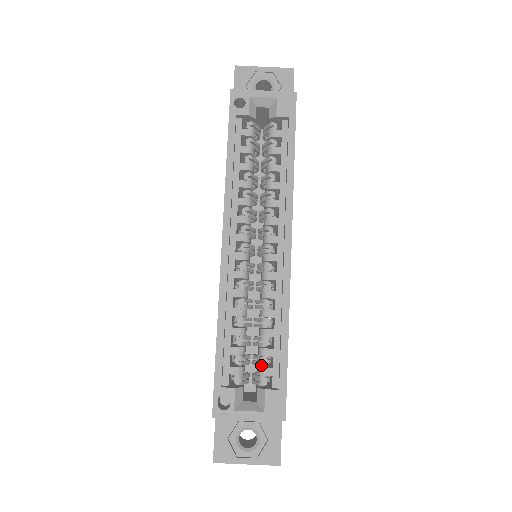
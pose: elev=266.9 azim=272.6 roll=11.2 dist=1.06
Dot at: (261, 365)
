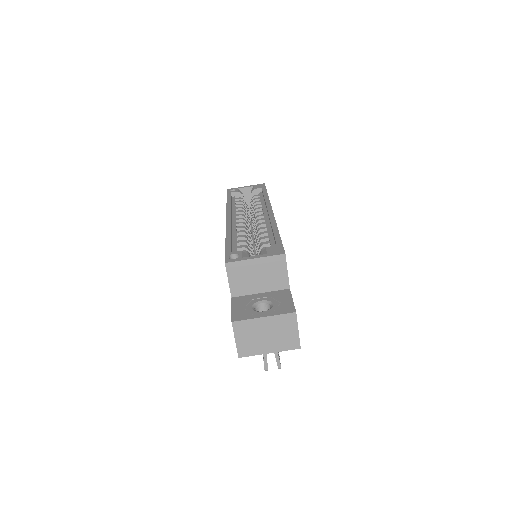
Dot at: (262, 250)
